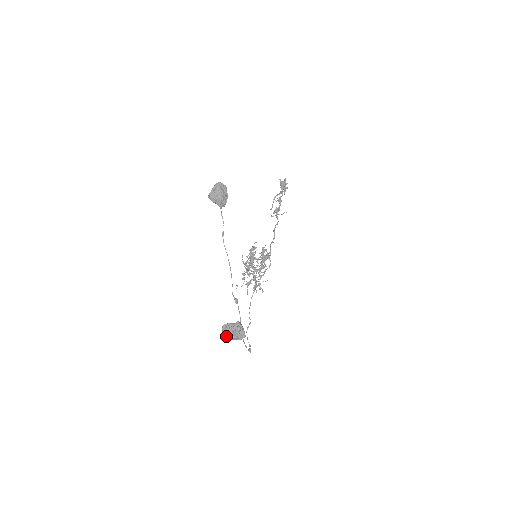
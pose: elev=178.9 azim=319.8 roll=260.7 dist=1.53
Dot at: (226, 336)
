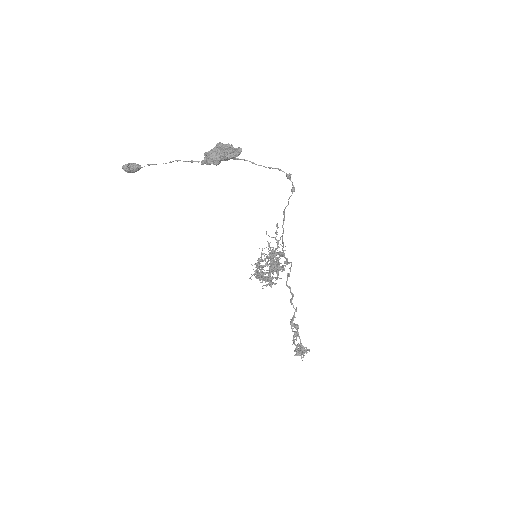
Dot at: (216, 158)
